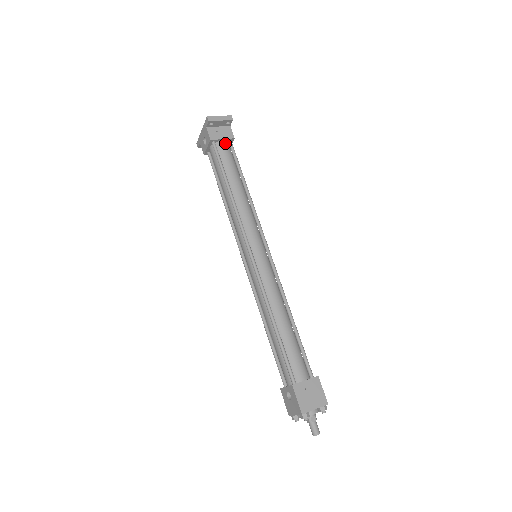
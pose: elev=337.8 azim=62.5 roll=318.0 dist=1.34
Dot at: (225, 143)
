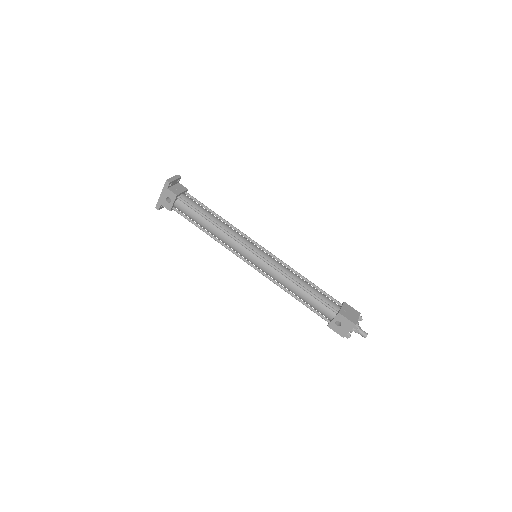
Dot at: (185, 195)
